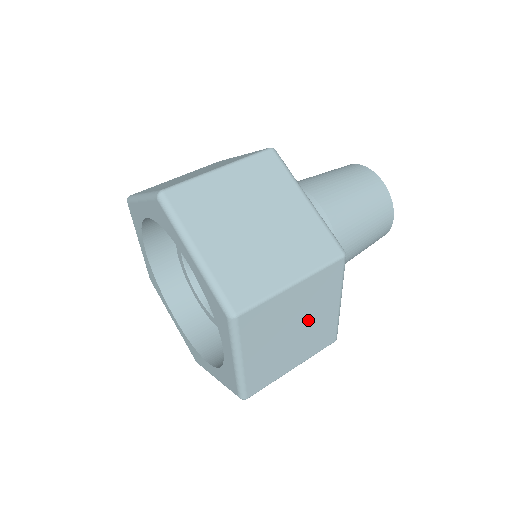
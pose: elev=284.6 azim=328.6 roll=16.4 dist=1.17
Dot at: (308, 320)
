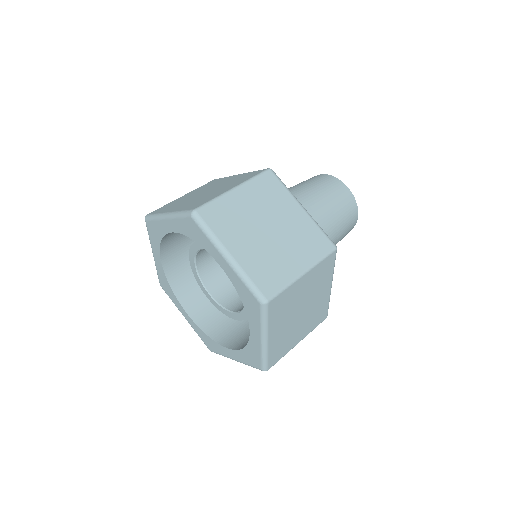
Dot at: occluded
